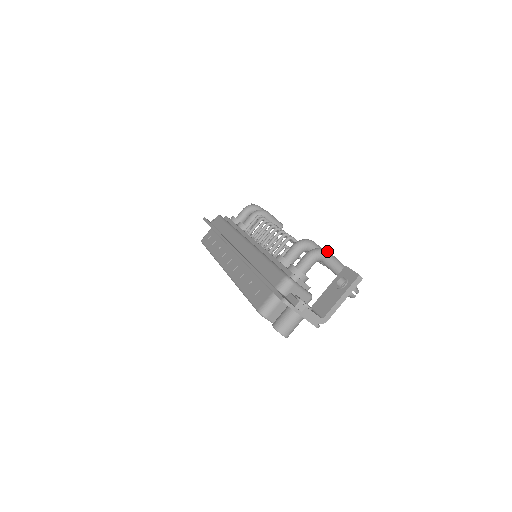
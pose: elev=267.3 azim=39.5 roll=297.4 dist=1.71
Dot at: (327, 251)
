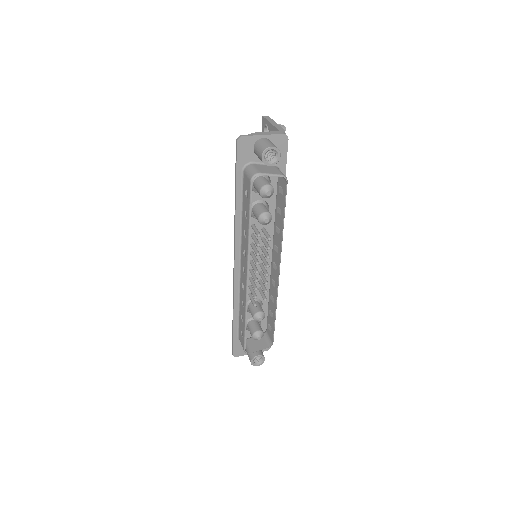
Dot at: occluded
